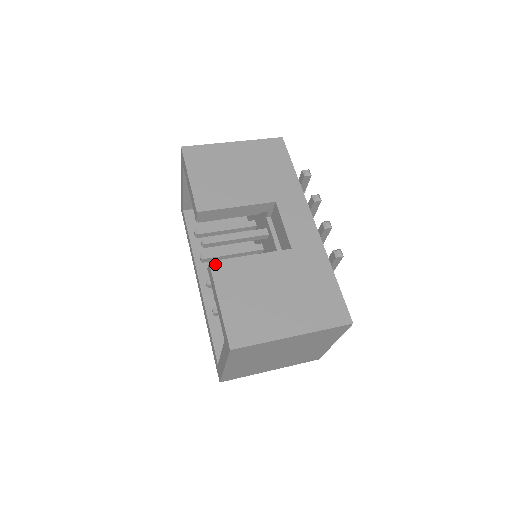
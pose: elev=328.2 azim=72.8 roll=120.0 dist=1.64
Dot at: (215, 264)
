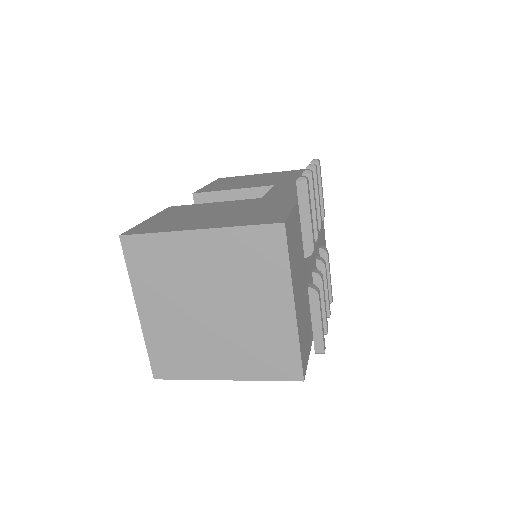
Dot at: (173, 207)
